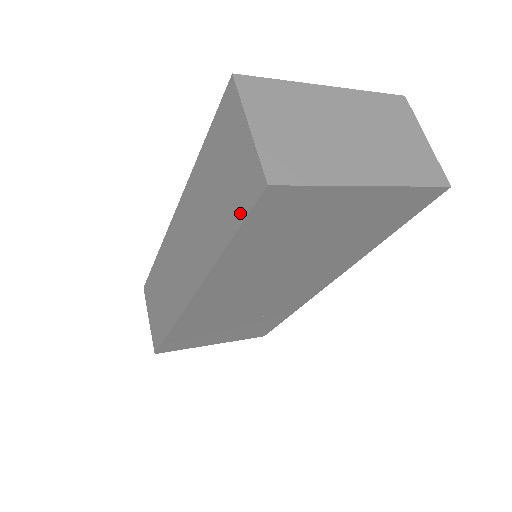
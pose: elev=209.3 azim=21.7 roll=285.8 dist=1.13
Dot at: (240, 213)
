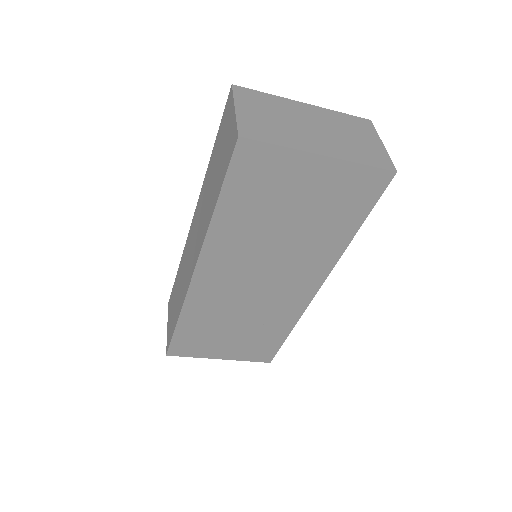
Dot at: (225, 171)
